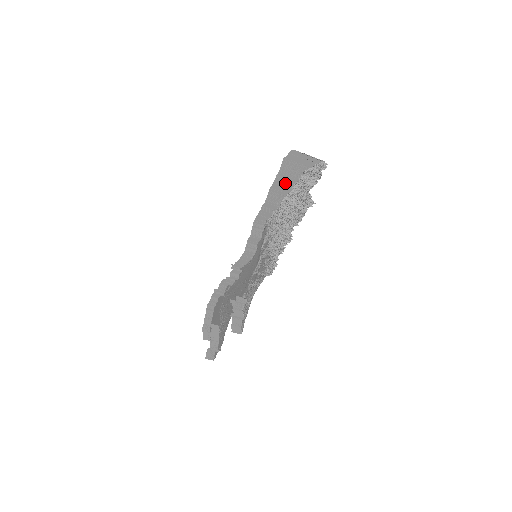
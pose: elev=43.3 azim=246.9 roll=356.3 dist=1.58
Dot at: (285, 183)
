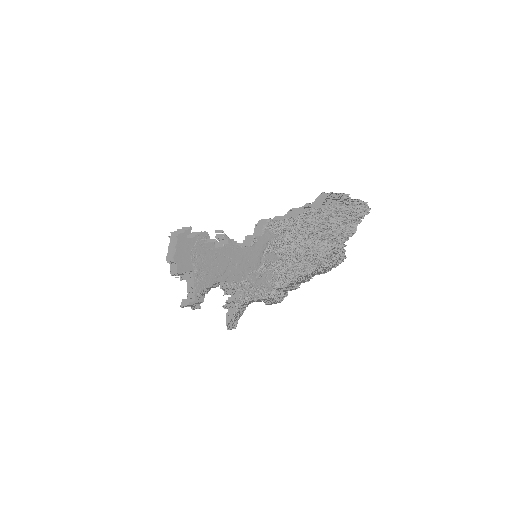
Dot at: (311, 206)
